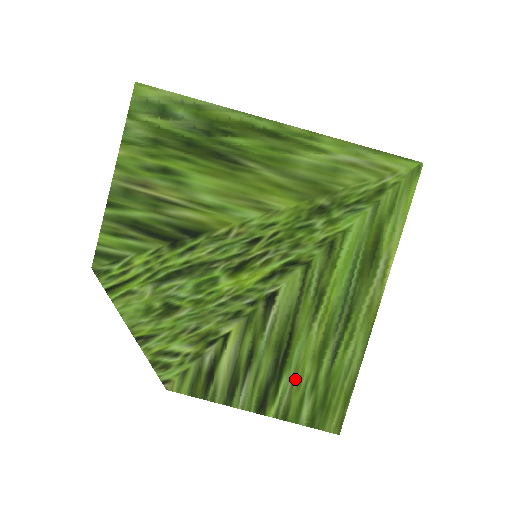
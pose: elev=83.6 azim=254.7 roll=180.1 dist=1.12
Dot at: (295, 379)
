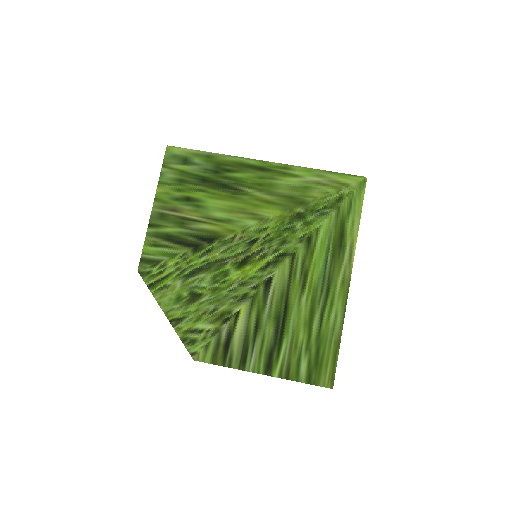
Dot at: (292, 344)
